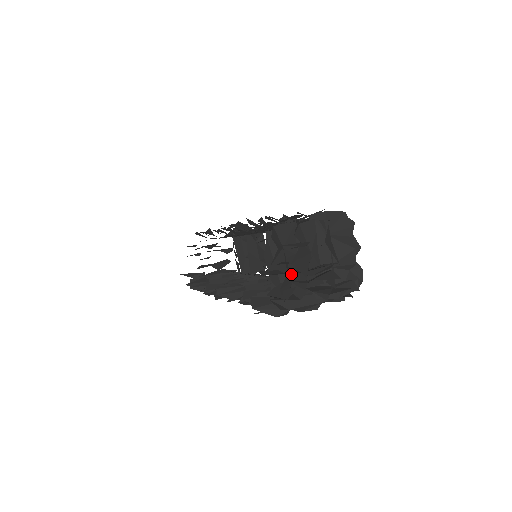
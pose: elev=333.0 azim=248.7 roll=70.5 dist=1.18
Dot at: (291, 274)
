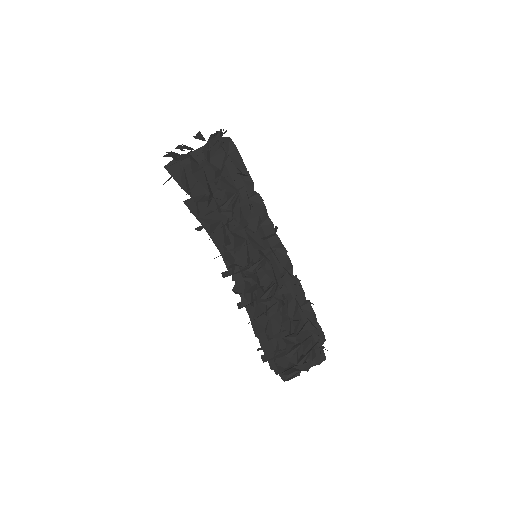
Dot at: occluded
